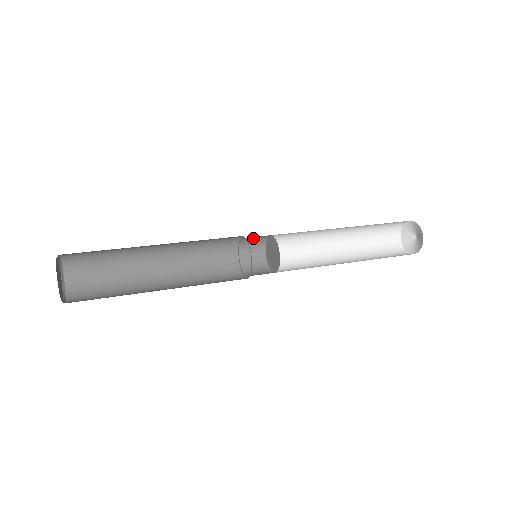
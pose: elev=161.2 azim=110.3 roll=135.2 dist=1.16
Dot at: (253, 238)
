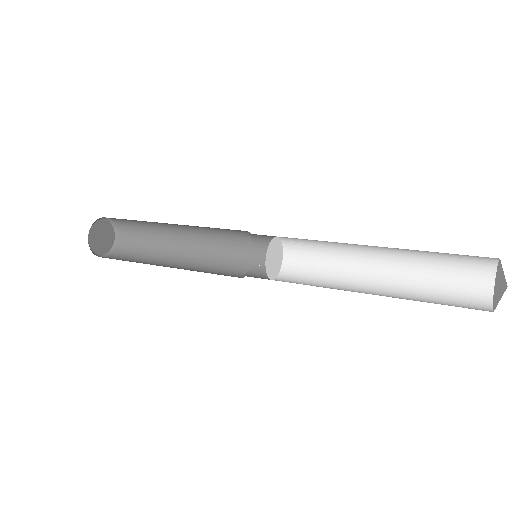
Dot at: occluded
